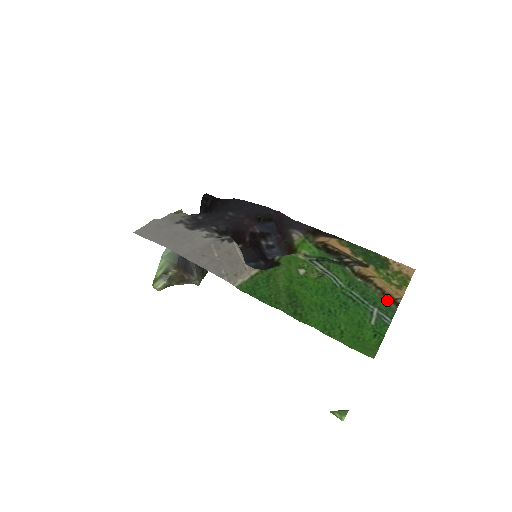
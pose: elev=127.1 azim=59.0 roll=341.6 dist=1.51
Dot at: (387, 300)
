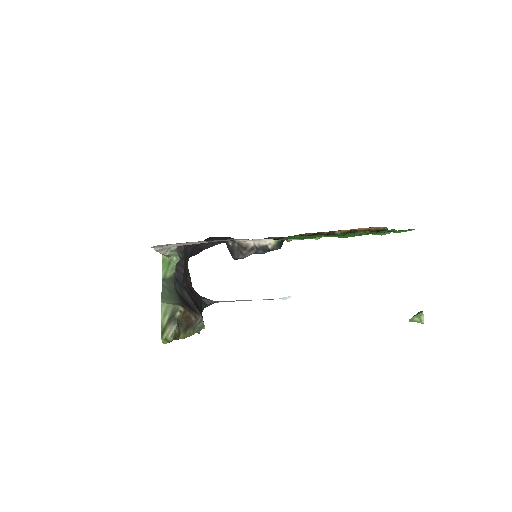
Dot at: occluded
